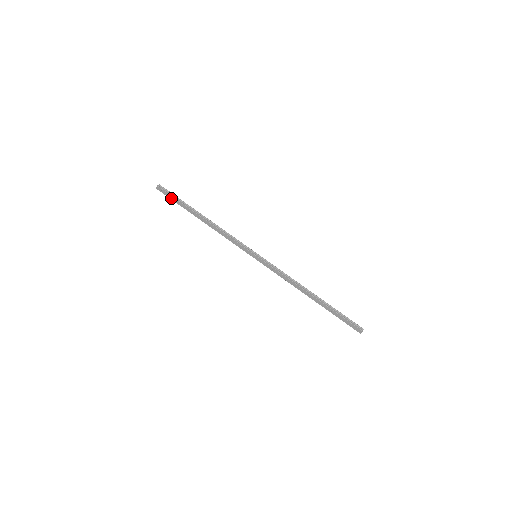
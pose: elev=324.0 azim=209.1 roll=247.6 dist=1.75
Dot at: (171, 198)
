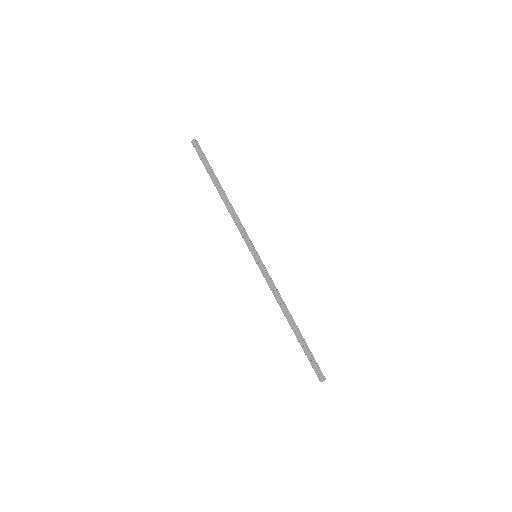
Dot at: (201, 158)
